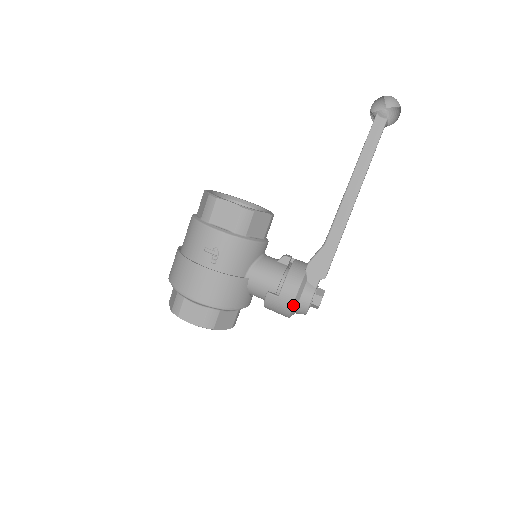
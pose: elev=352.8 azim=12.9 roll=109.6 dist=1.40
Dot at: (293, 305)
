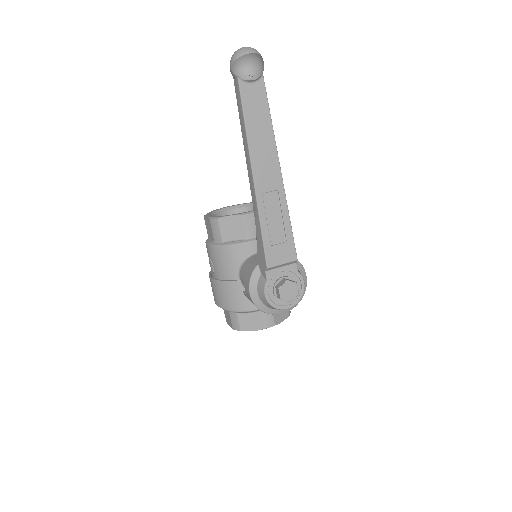
Dot at: (254, 301)
